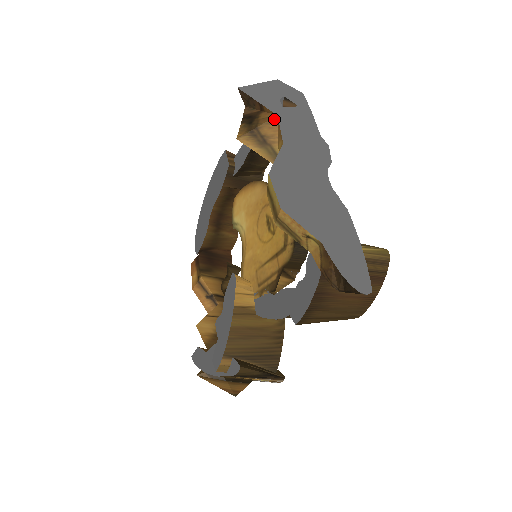
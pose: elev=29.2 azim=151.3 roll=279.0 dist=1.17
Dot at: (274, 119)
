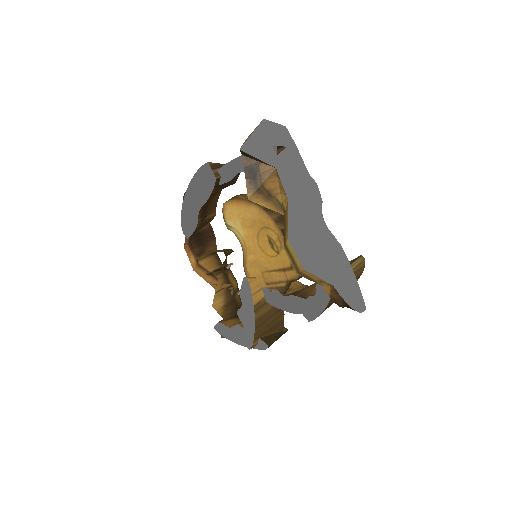
Dot at: (274, 172)
